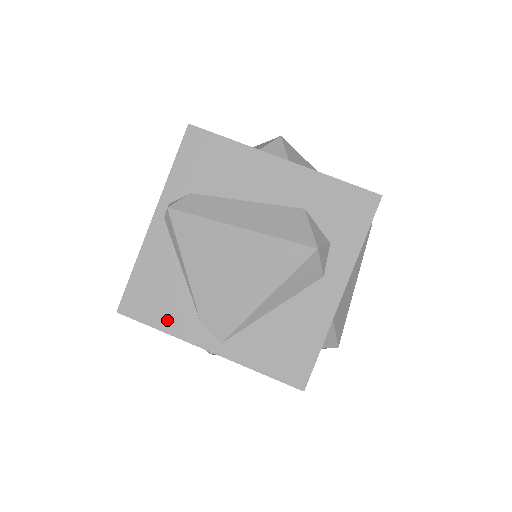
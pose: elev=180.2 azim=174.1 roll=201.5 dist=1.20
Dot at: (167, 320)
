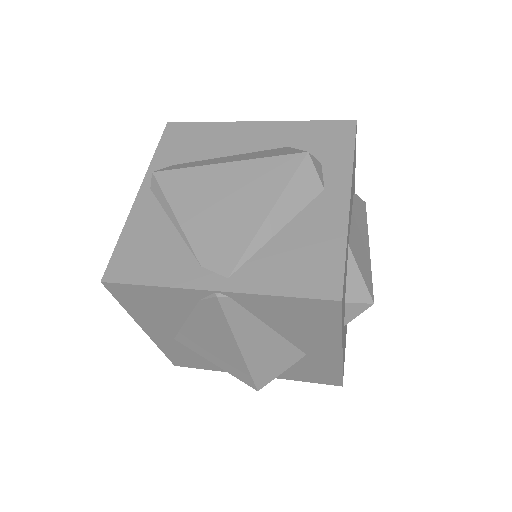
Dot at: (161, 273)
